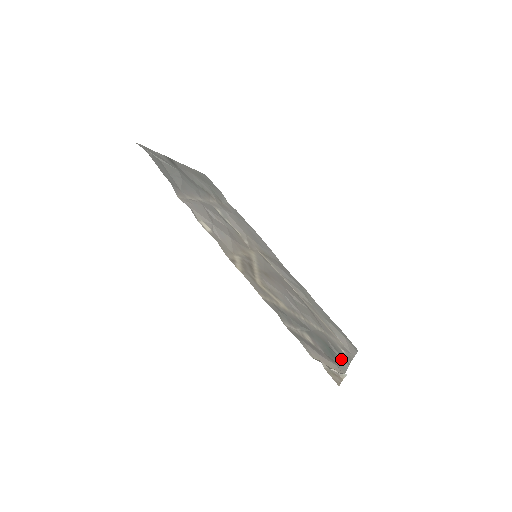
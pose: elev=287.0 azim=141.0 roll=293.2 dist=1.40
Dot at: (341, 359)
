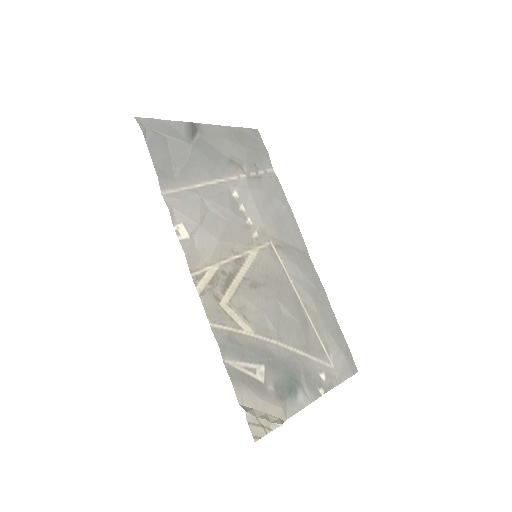
Dot at: (305, 393)
